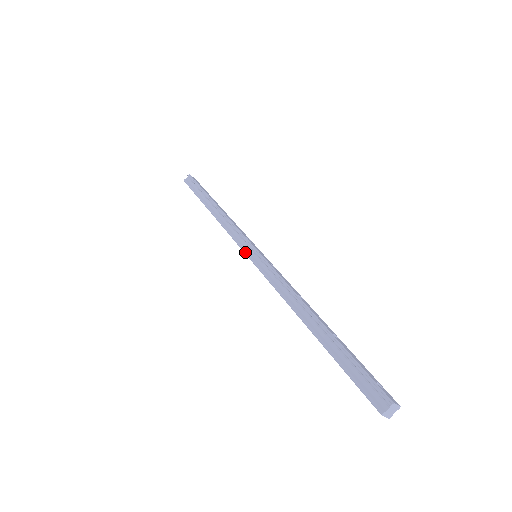
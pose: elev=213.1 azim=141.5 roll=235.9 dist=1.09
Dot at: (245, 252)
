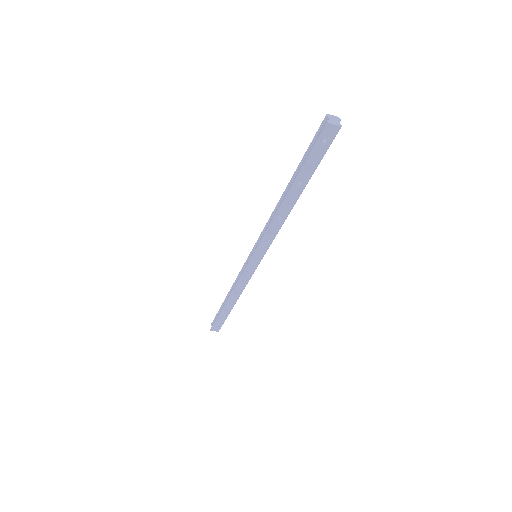
Dot at: (248, 262)
